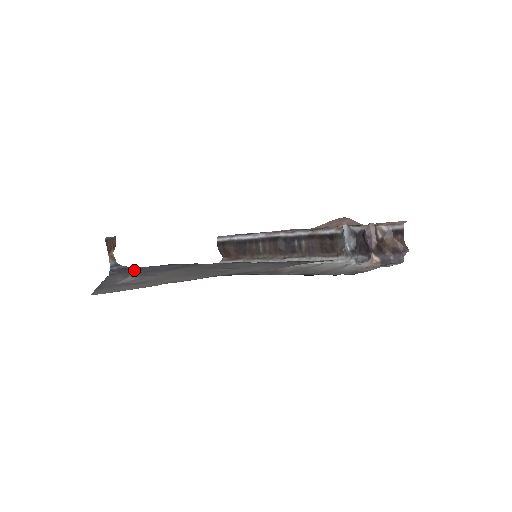
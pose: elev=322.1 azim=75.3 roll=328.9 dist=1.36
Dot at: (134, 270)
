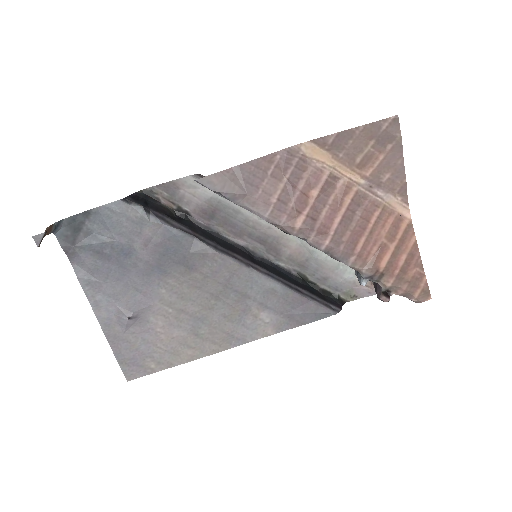
Dot at: (89, 232)
